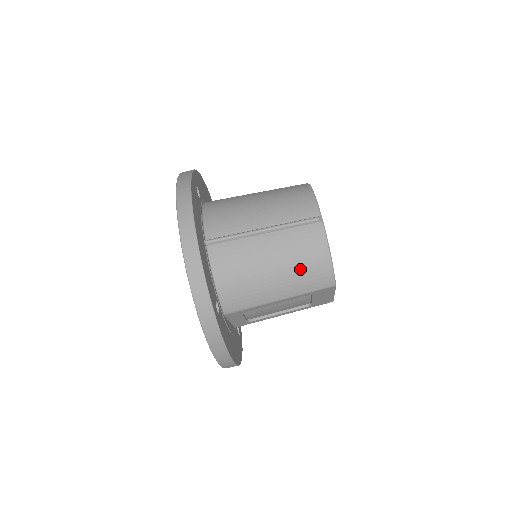
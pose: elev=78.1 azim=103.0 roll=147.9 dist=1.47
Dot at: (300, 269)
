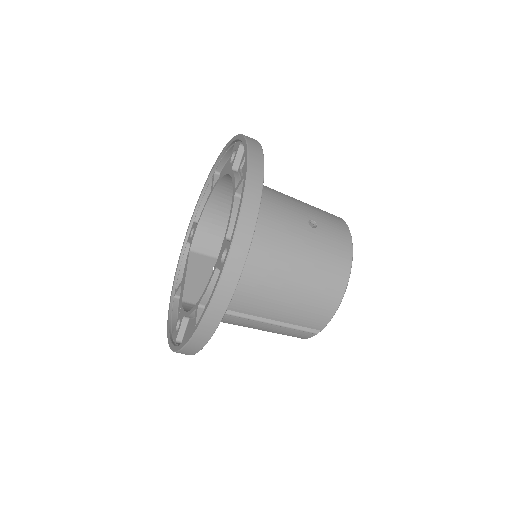
Dot at: occluded
